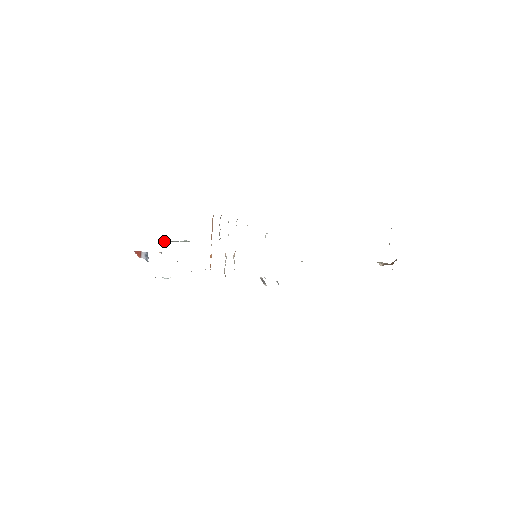
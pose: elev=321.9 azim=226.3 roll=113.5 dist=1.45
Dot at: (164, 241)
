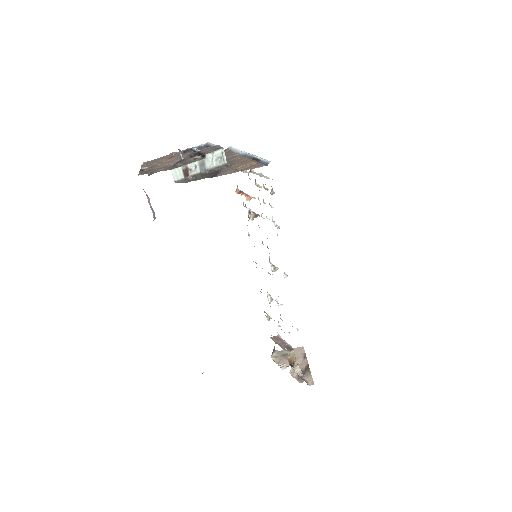
Dot at: (188, 173)
